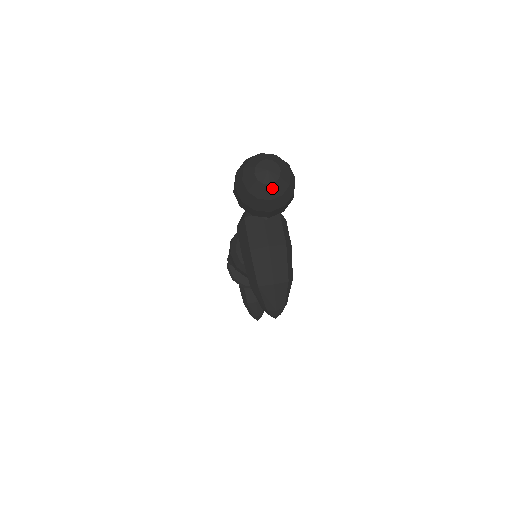
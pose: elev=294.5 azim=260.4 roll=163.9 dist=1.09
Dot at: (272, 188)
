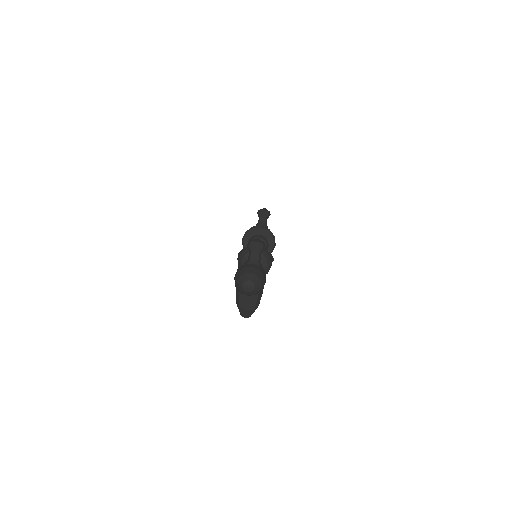
Dot at: (249, 293)
